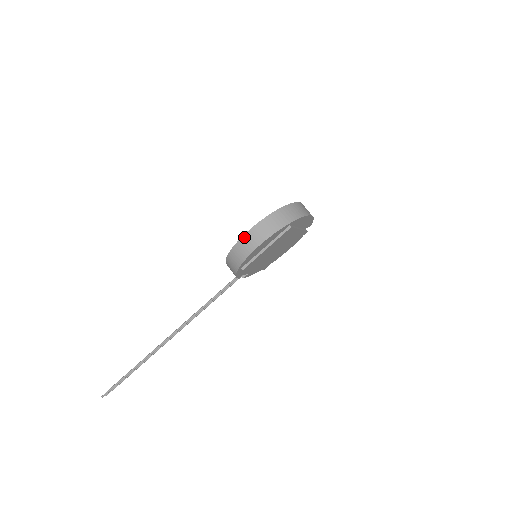
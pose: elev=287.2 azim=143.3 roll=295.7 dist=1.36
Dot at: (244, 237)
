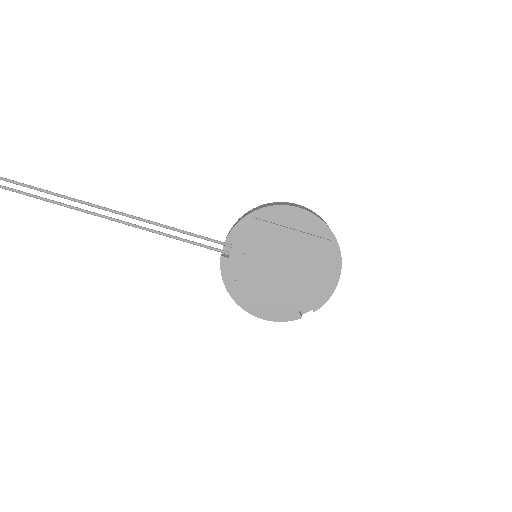
Dot at: (292, 203)
